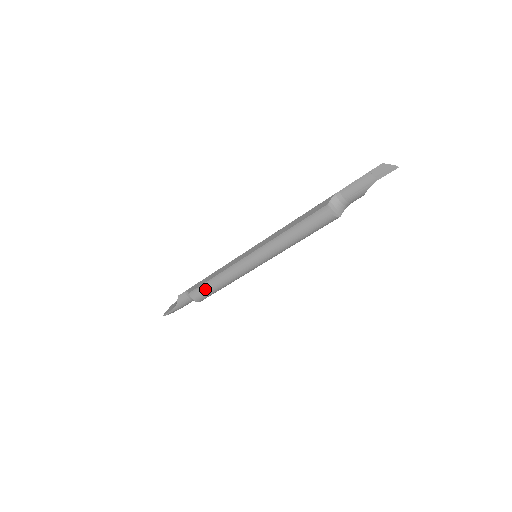
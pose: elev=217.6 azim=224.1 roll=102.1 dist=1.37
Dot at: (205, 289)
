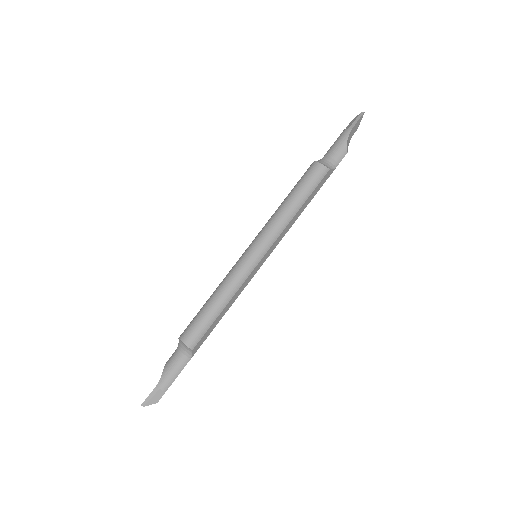
Dot at: (197, 317)
